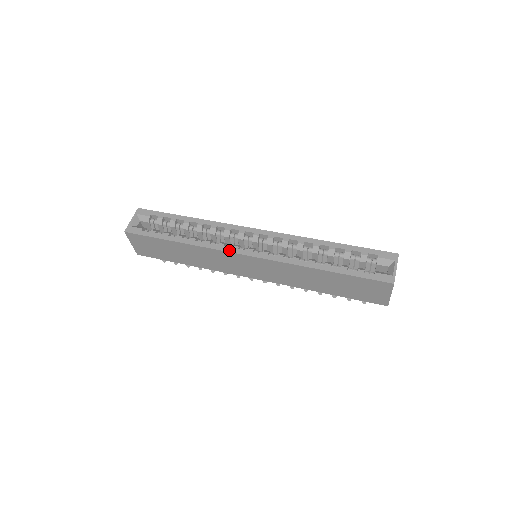
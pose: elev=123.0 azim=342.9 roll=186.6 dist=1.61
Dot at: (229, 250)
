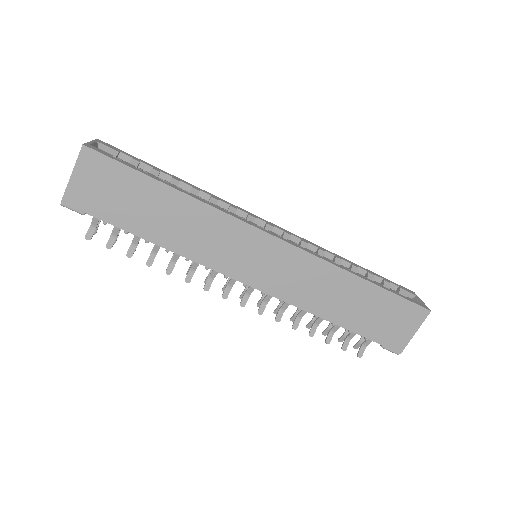
Dot at: (247, 222)
